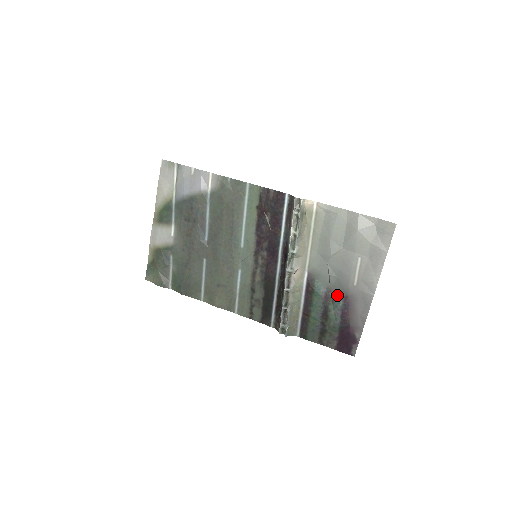
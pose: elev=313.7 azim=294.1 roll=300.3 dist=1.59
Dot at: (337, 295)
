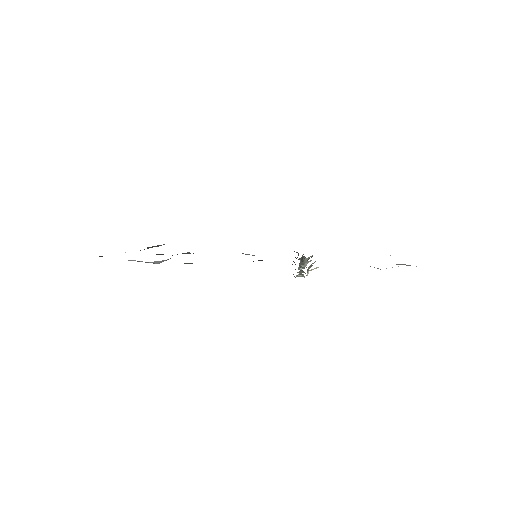
Dot at: occluded
